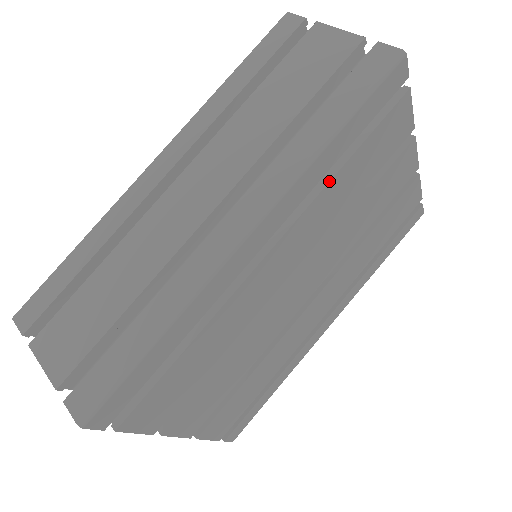
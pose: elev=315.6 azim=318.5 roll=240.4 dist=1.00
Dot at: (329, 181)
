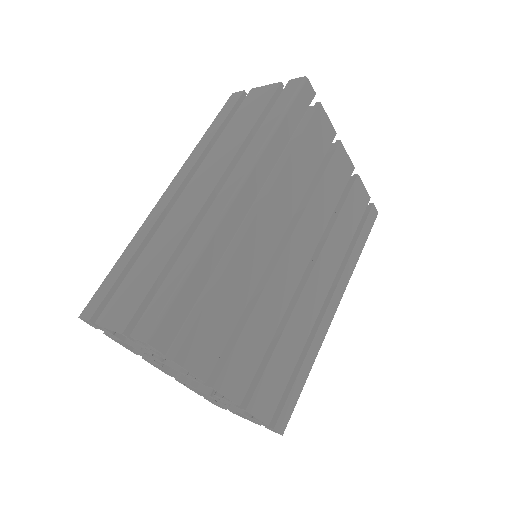
Dot at: (286, 162)
